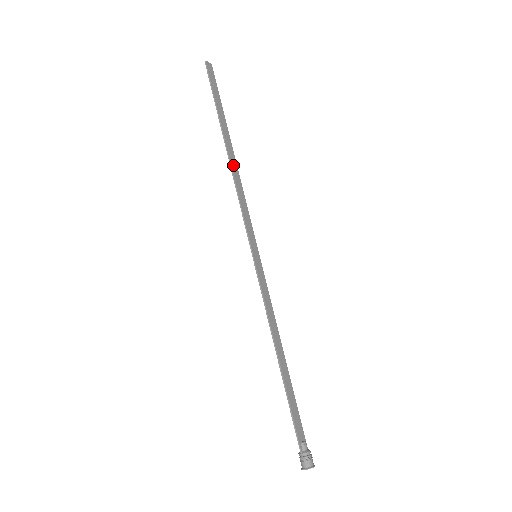
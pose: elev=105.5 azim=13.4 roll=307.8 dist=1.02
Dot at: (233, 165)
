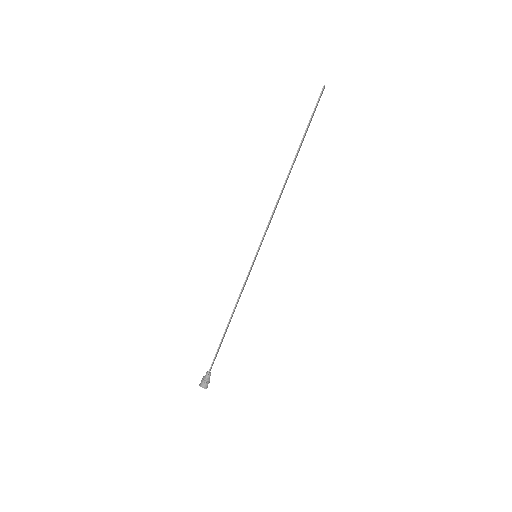
Dot at: (285, 184)
